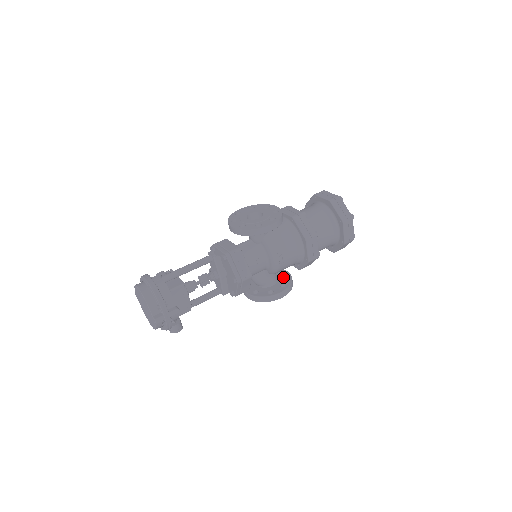
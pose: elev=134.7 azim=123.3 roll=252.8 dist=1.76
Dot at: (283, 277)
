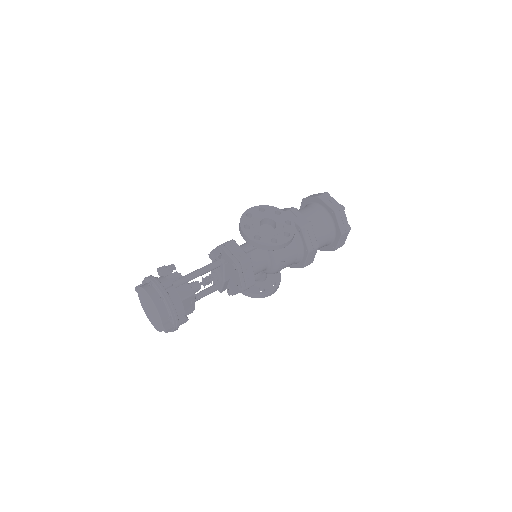
Dot at: occluded
